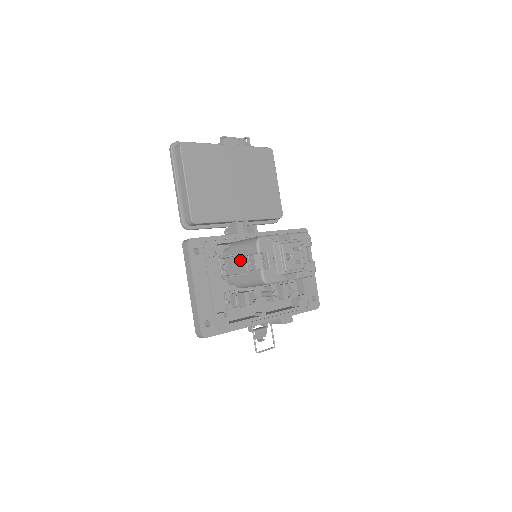
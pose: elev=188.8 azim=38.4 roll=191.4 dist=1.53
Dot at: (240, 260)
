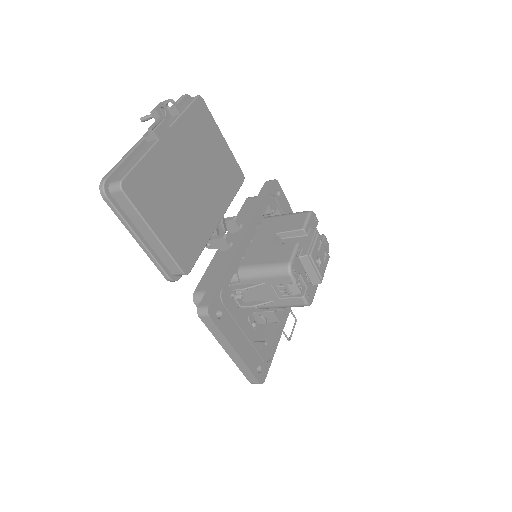
Dot at: (264, 289)
